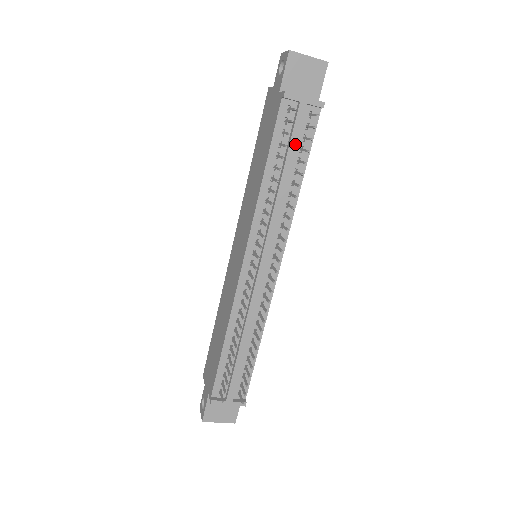
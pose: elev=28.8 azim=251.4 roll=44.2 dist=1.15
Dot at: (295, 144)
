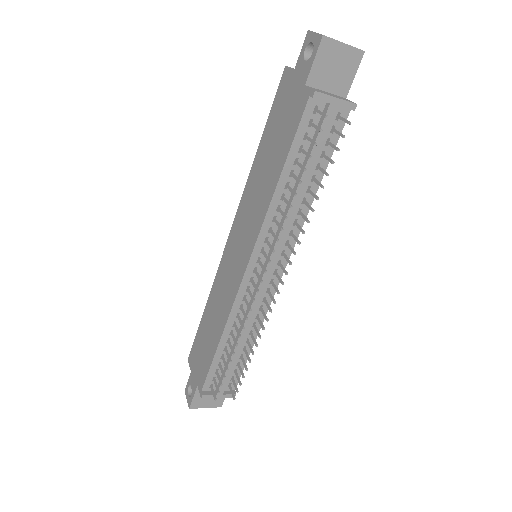
Dot at: (318, 150)
